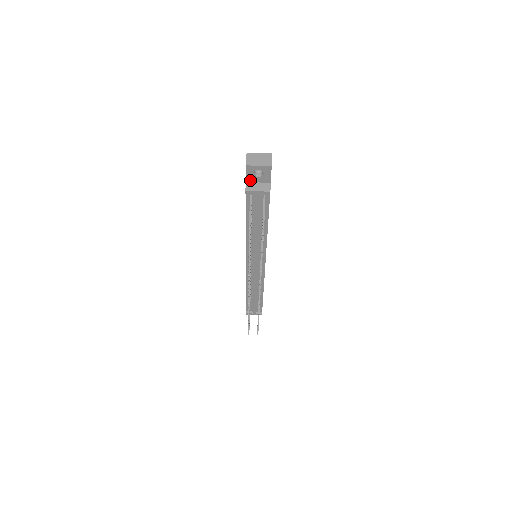
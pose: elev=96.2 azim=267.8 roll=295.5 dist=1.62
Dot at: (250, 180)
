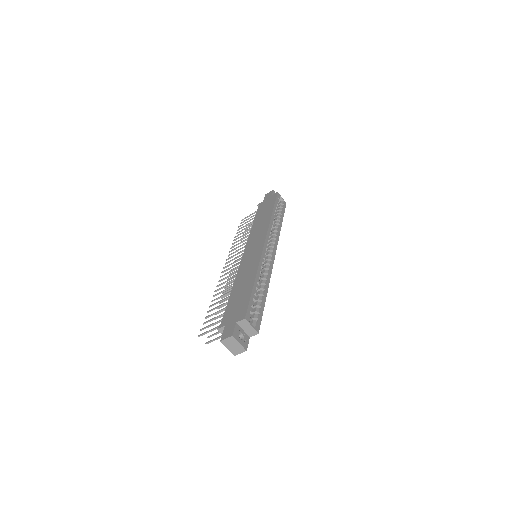
Dot at: occluded
